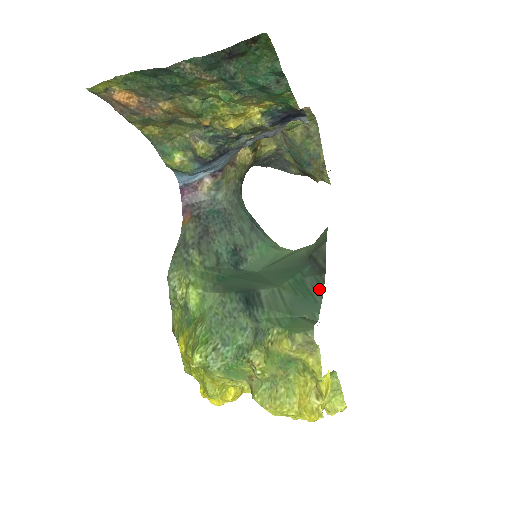
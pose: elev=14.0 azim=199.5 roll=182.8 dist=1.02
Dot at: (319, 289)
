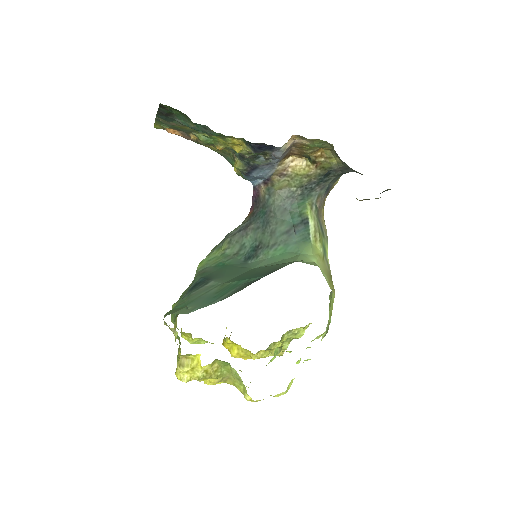
Dot at: (229, 295)
